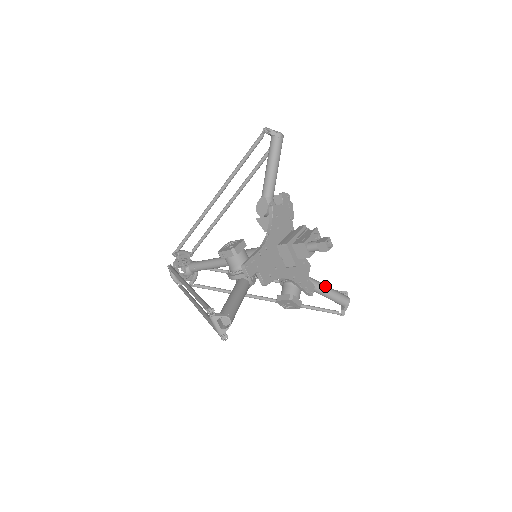
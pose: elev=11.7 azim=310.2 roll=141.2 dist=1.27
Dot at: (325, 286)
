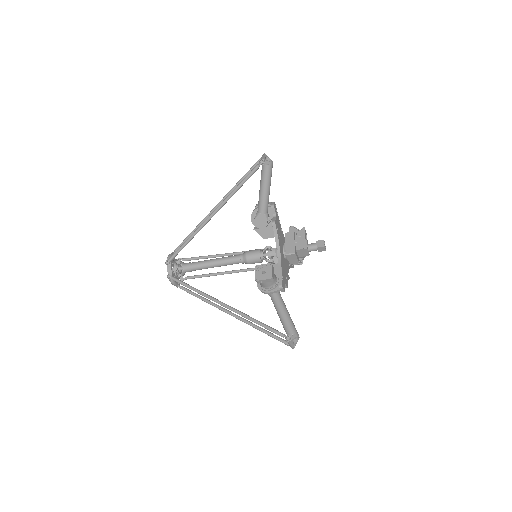
Dot at: occluded
